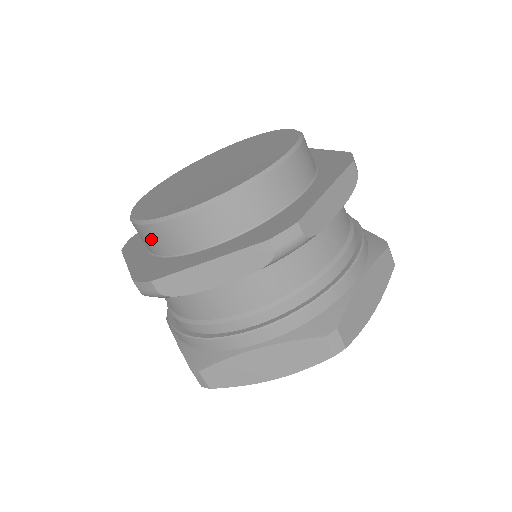
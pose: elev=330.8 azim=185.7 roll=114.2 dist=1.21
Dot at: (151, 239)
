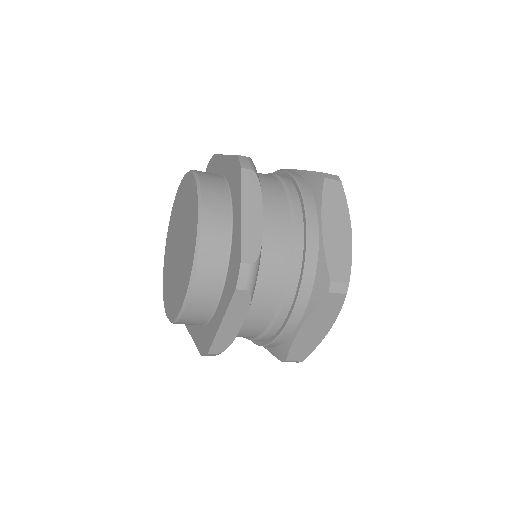
Dot at: (187, 324)
